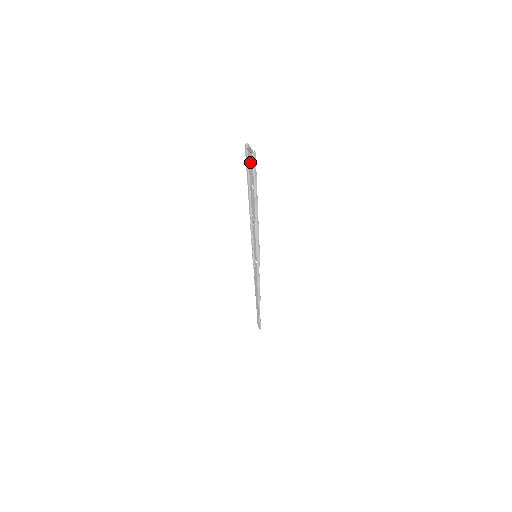
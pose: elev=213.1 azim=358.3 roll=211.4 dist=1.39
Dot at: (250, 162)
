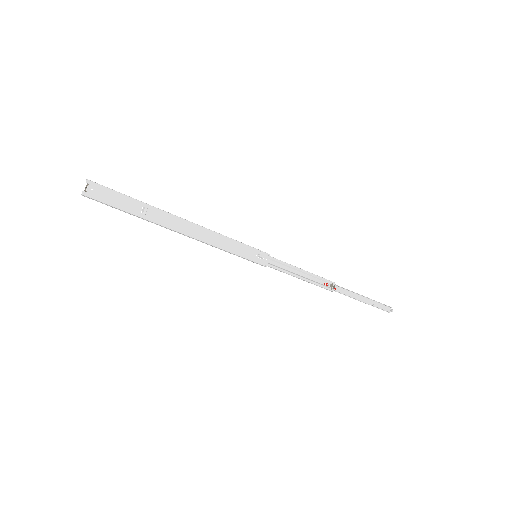
Dot at: (110, 193)
